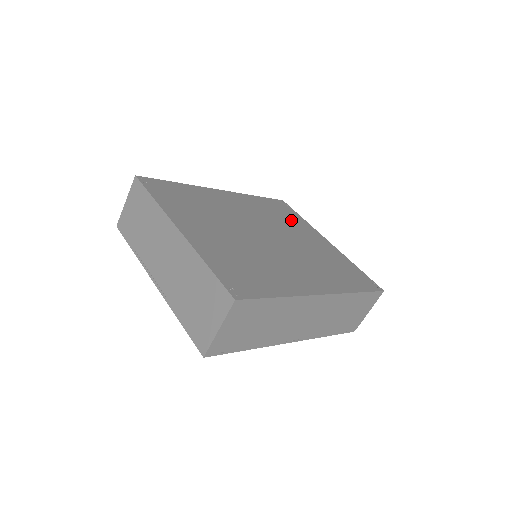
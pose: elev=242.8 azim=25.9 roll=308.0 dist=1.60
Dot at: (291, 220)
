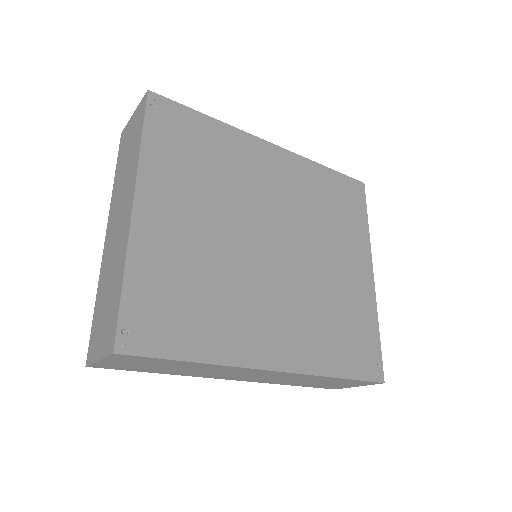
Dot at: (344, 223)
